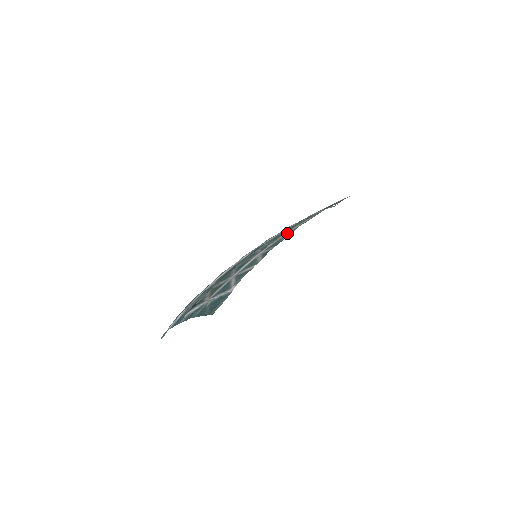
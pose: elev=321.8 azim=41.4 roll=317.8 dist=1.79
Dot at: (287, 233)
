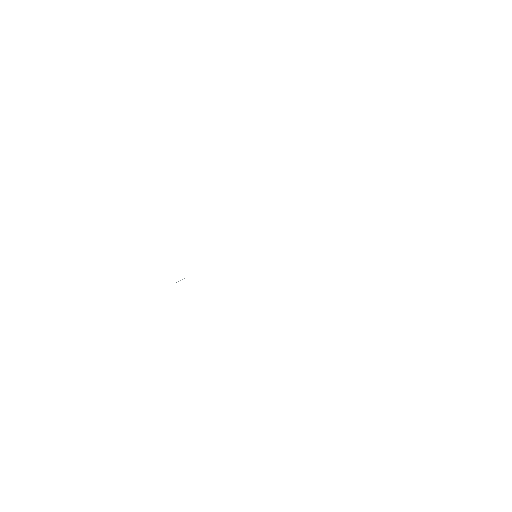
Dot at: occluded
